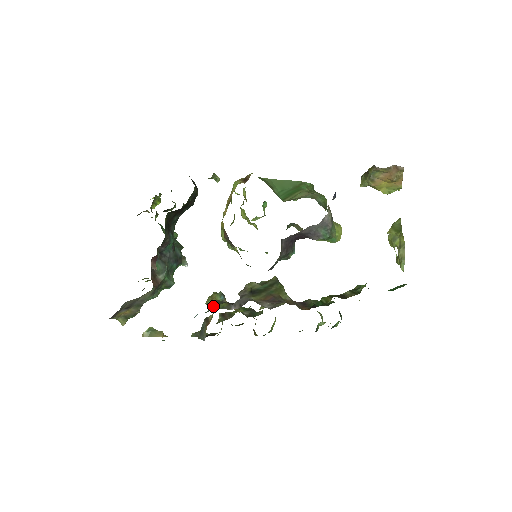
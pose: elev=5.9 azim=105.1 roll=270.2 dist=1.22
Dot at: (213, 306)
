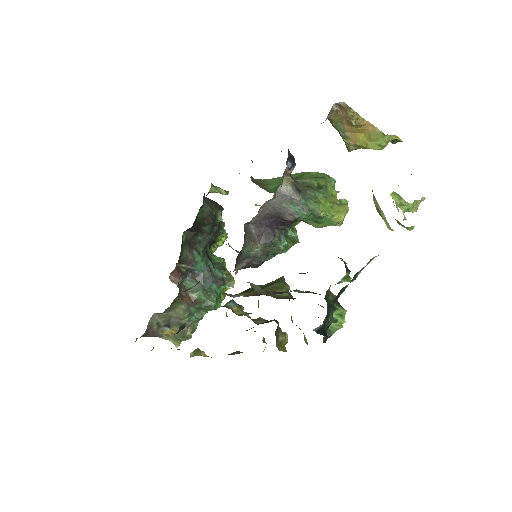
Dot at: occluded
